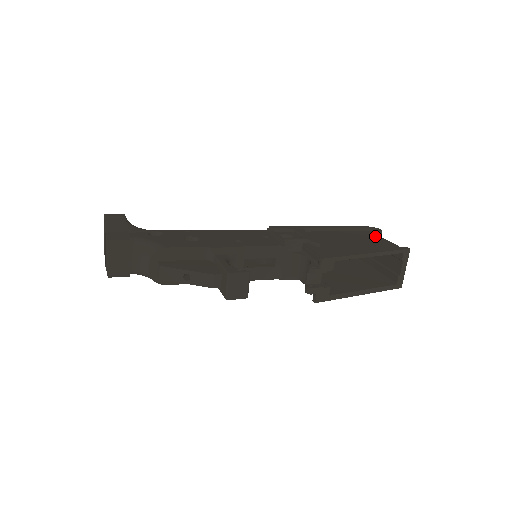
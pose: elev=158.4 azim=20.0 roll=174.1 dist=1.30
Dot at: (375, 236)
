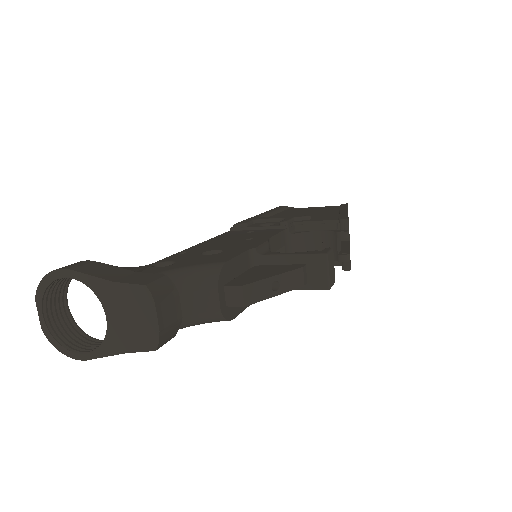
Dot at: (304, 208)
